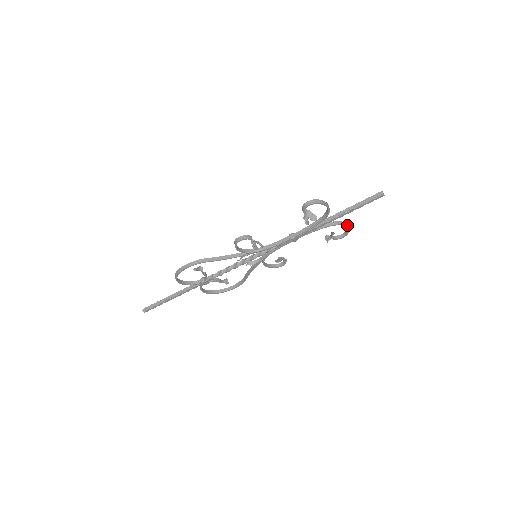
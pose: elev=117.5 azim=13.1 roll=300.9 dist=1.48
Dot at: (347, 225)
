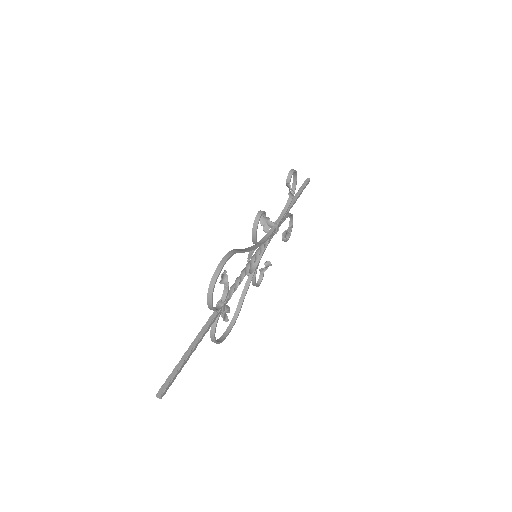
Dot at: (291, 221)
